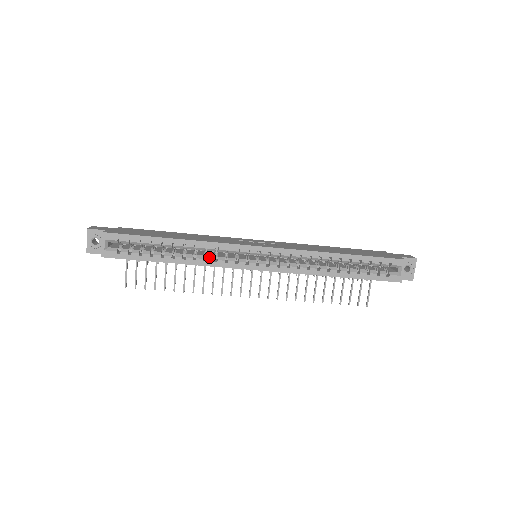
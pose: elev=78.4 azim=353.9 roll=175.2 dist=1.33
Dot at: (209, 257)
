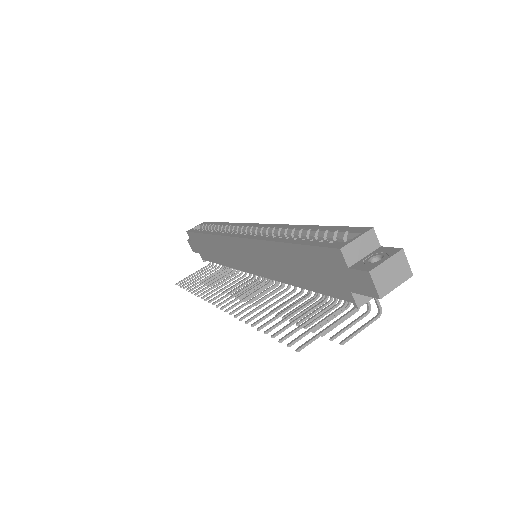
Dot at: occluded
